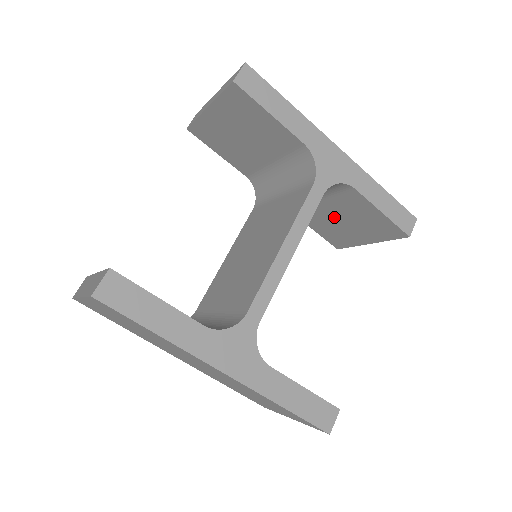
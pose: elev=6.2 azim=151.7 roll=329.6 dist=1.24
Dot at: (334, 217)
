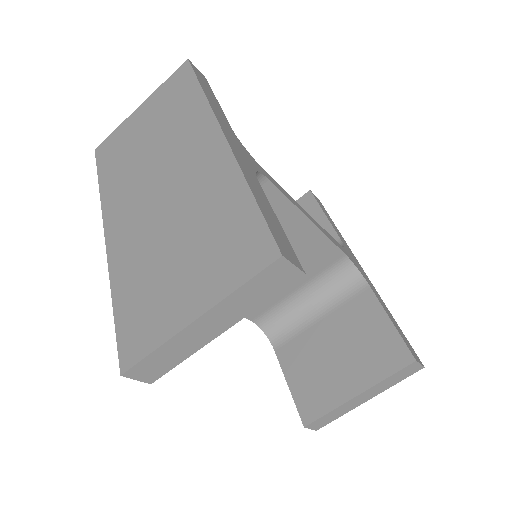
Dot at: (328, 346)
